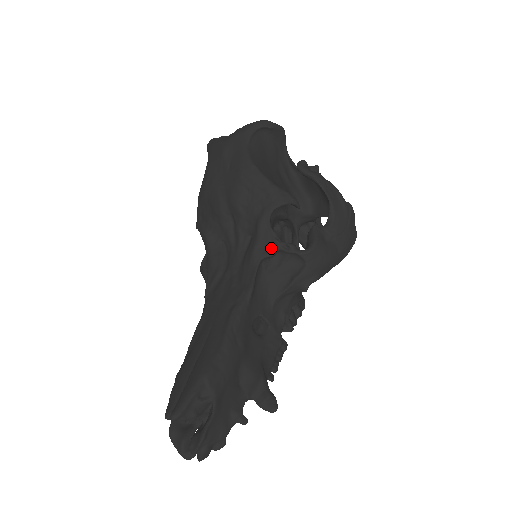
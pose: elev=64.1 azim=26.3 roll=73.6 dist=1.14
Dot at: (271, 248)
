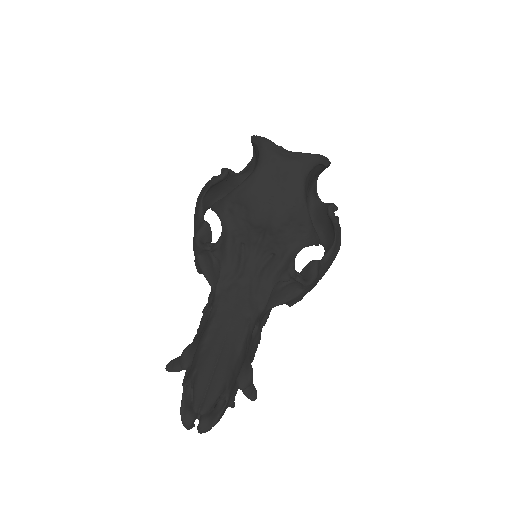
Dot at: (288, 275)
